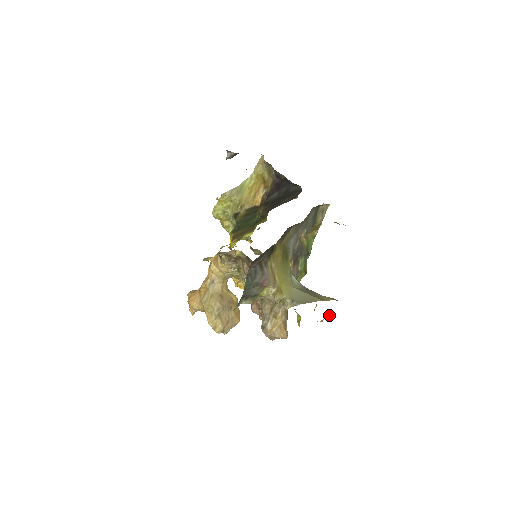
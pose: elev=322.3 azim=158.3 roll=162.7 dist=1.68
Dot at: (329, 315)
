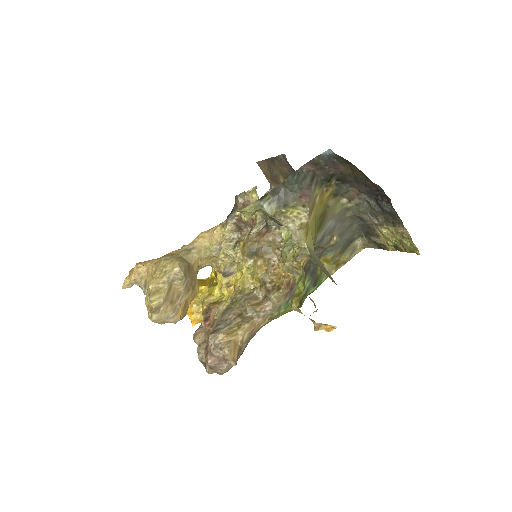
Dot at: (329, 326)
